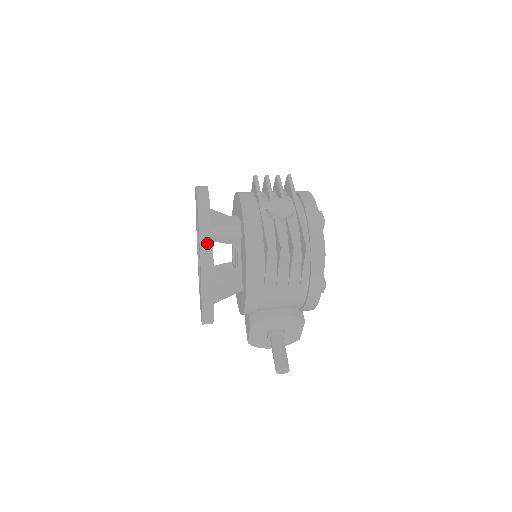
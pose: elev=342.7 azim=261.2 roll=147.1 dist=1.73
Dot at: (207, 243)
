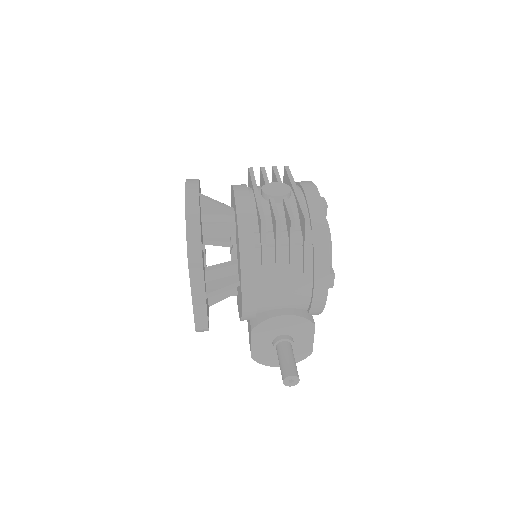
Dot at: (194, 221)
